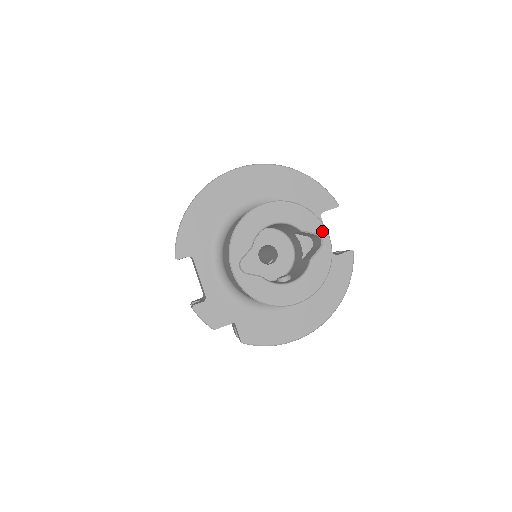
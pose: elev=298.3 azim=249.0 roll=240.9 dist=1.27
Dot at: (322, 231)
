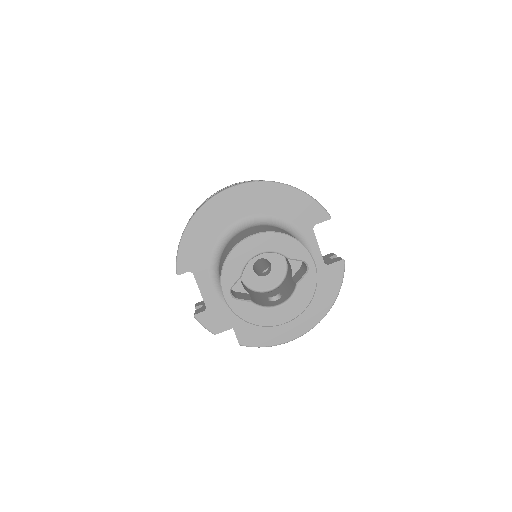
Dot at: (308, 258)
